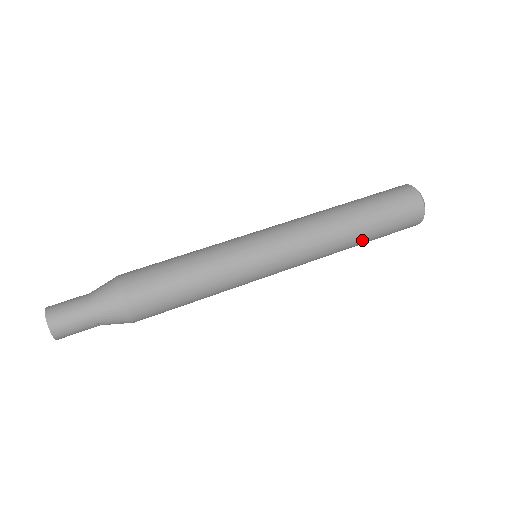
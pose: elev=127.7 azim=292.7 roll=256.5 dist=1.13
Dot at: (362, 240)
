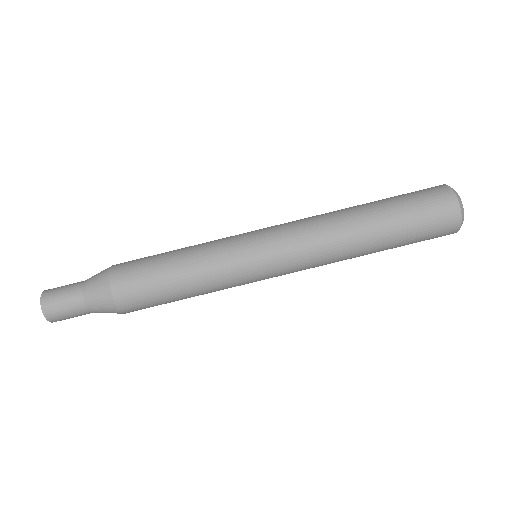
Dot at: (379, 244)
